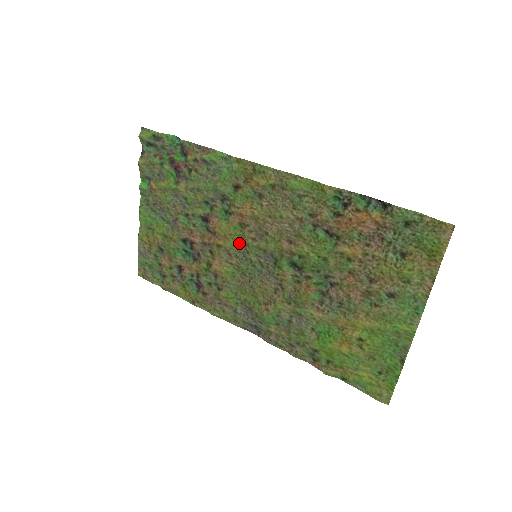
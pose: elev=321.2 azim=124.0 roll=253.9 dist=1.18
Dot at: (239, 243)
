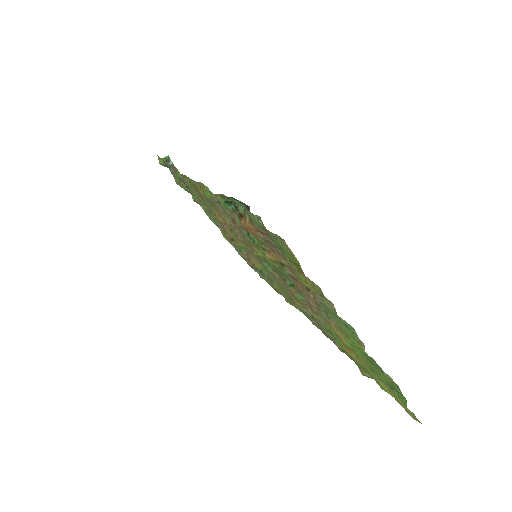
Dot at: occluded
